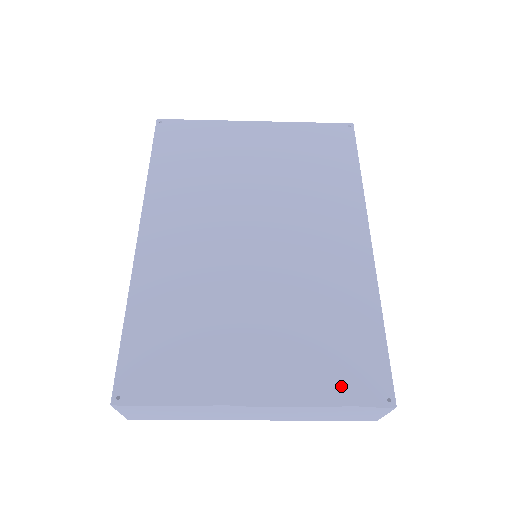
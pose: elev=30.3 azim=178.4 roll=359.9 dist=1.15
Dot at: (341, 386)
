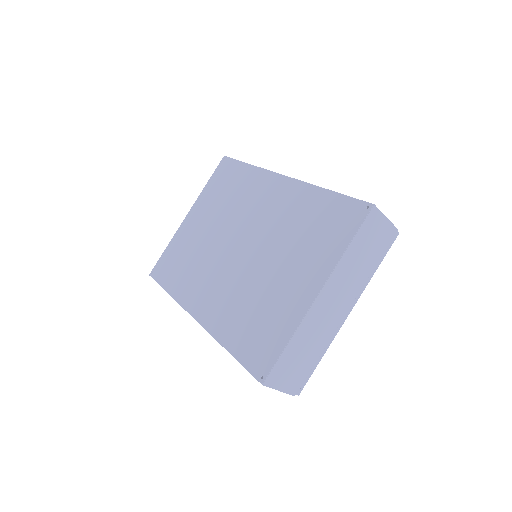
Dot at: (342, 234)
